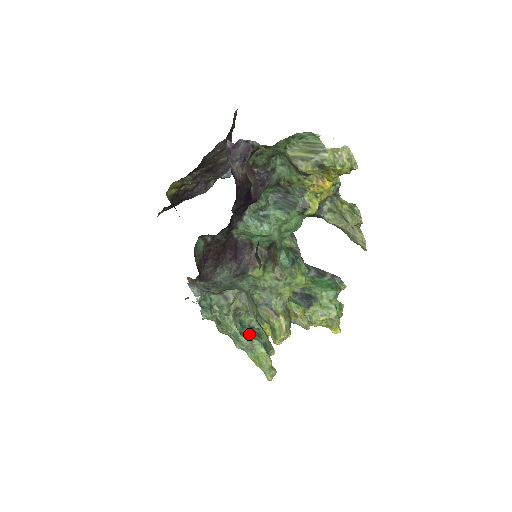
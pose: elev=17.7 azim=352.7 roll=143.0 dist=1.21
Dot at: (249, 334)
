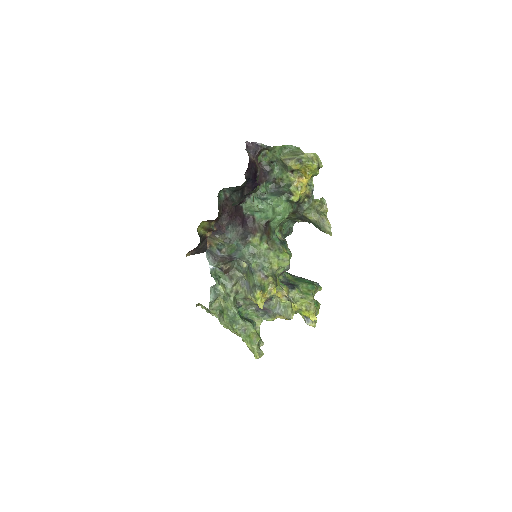
Dot at: (244, 319)
